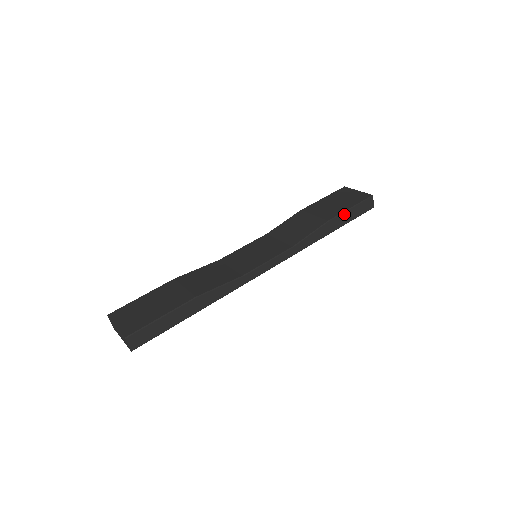
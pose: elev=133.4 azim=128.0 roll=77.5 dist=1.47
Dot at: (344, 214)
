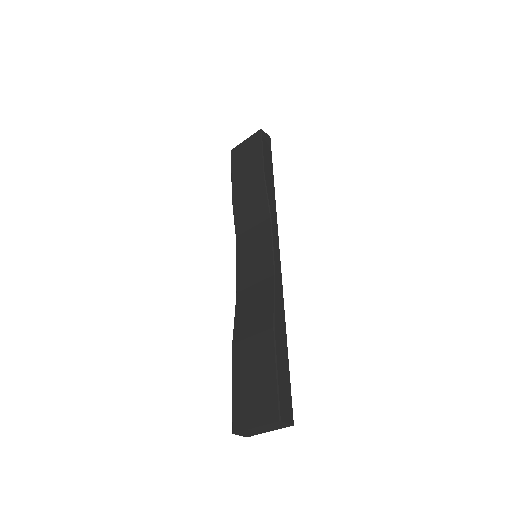
Dot at: (264, 160)
